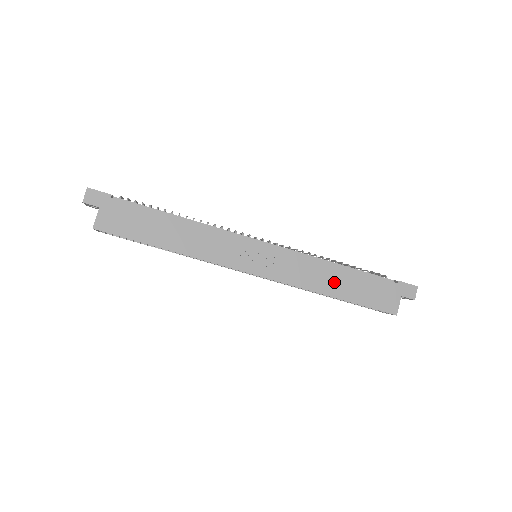
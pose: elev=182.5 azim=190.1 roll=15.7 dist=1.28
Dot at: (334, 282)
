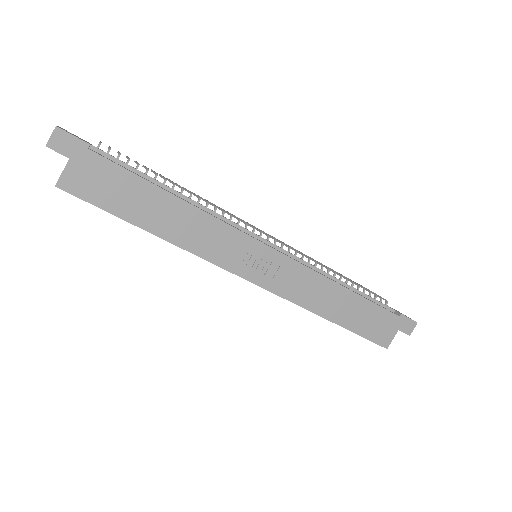
Dot at: (336, 305)
